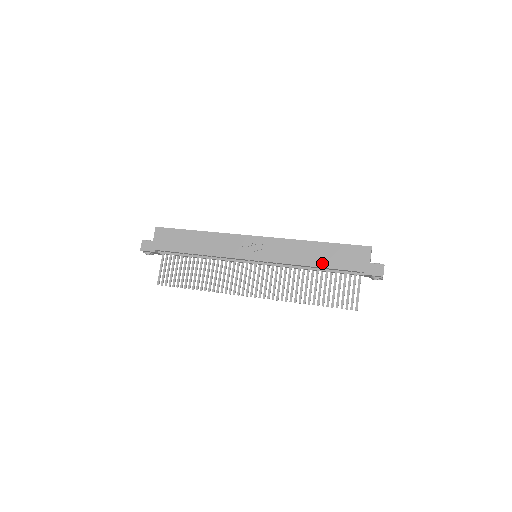
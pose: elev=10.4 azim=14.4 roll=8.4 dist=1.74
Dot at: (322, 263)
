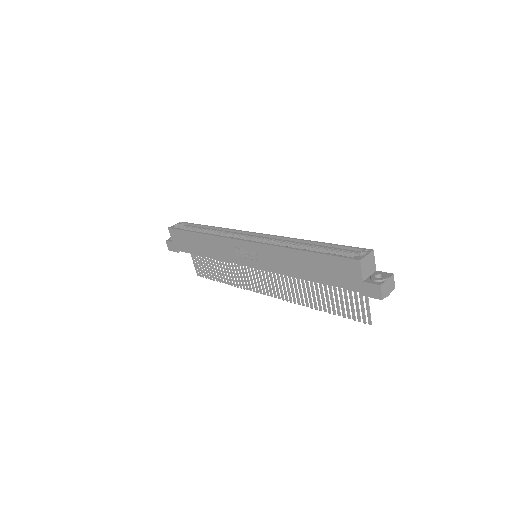
Dot at: (312, 276)
